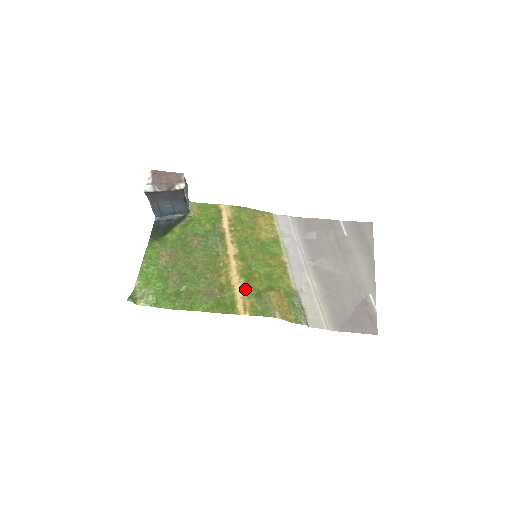
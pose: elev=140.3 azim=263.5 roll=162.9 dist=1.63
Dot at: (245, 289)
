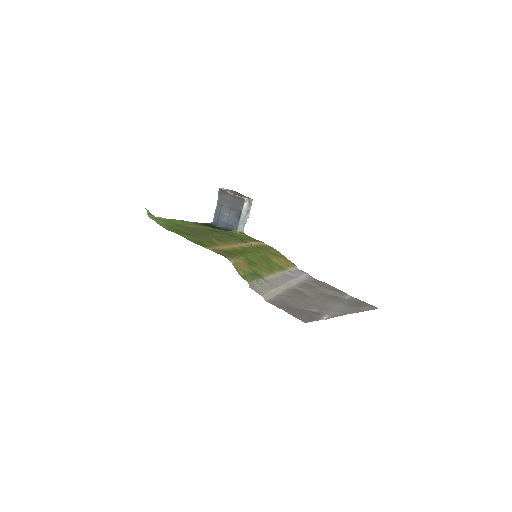
Dot at: (226, 250)
